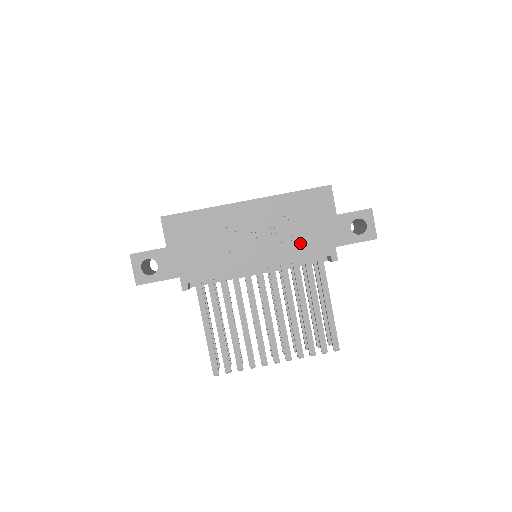
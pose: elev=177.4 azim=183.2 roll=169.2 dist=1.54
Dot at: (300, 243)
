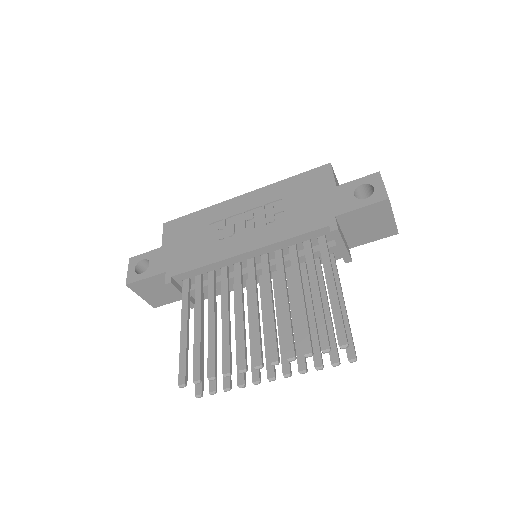
Dot at: (293, 220)
